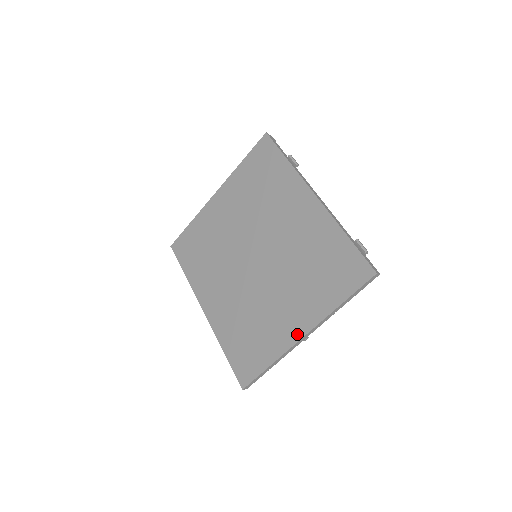
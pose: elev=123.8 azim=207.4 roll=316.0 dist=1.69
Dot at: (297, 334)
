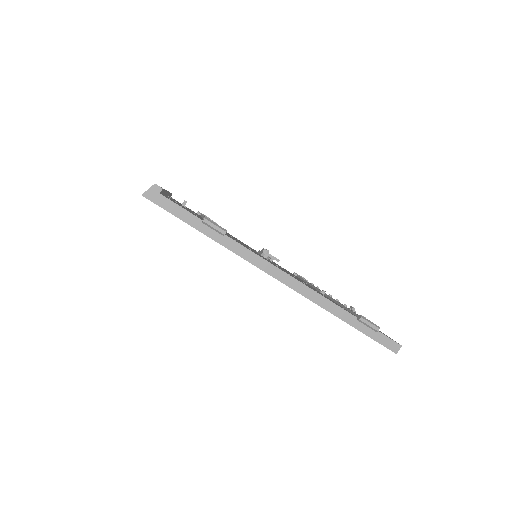
Dot at: occluded
